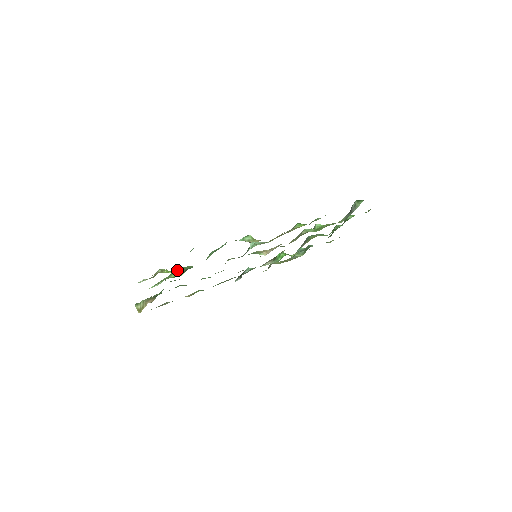
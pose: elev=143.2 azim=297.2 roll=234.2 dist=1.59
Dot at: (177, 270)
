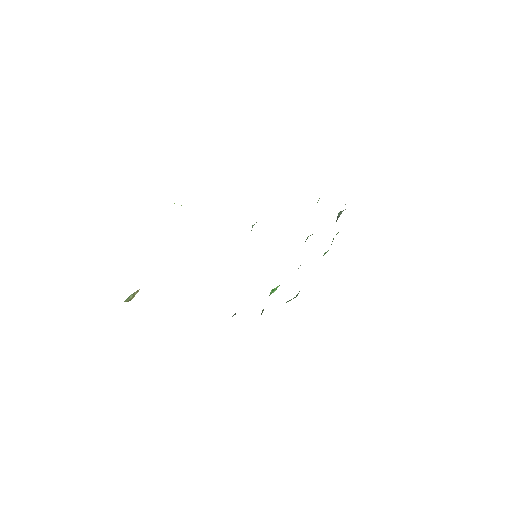
Dot at: occluded
